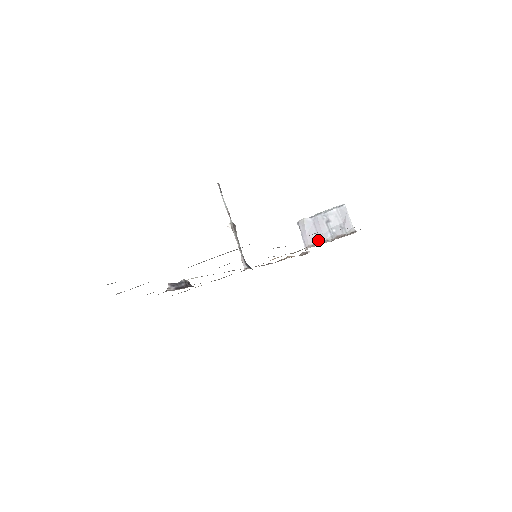
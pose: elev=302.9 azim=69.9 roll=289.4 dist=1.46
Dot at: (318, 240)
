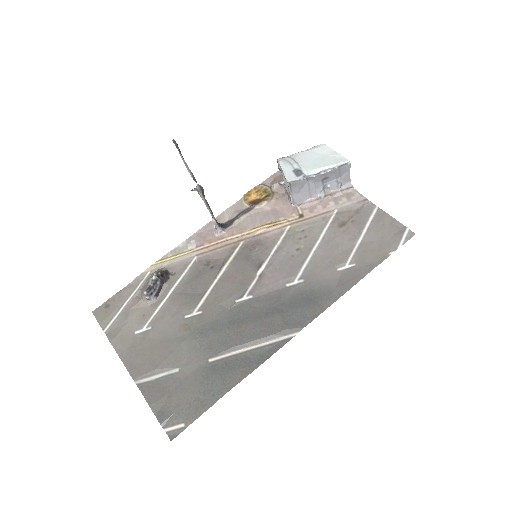
Dot at: (309, 197)
